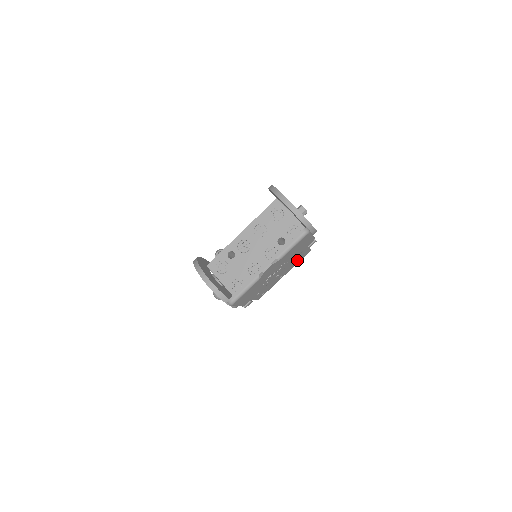
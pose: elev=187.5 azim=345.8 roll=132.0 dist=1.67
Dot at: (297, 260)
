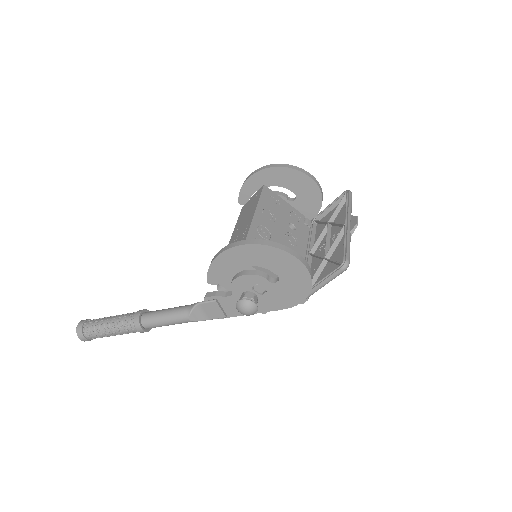
Dot at: occluded
